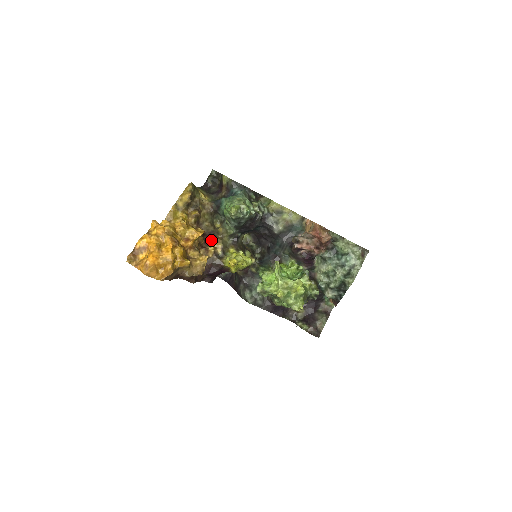
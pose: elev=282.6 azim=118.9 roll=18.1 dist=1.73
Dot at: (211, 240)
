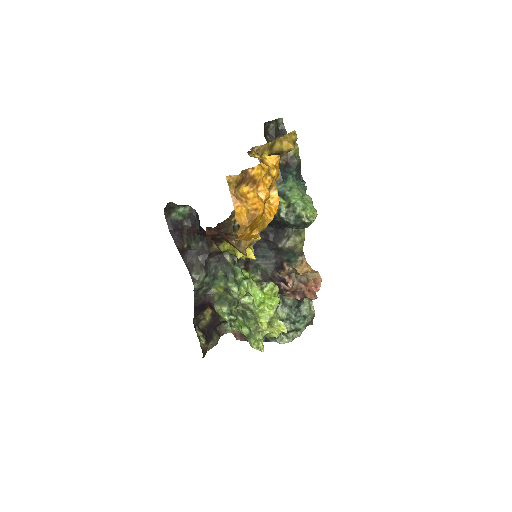
Dot at: occluded
